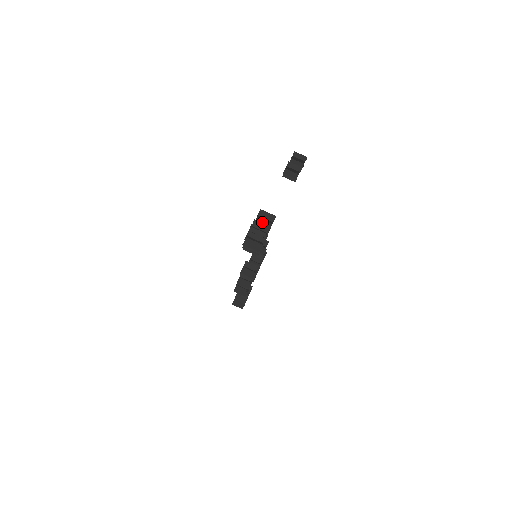
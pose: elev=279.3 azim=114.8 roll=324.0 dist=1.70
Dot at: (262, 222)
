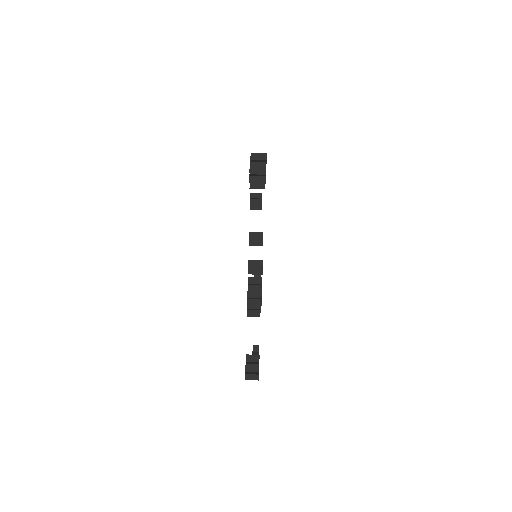
Dot at: occluded
